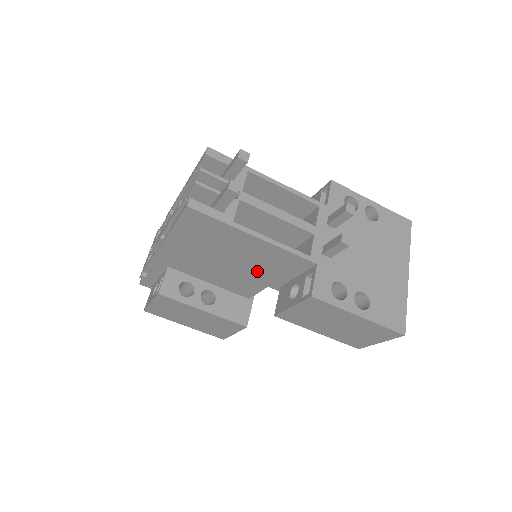
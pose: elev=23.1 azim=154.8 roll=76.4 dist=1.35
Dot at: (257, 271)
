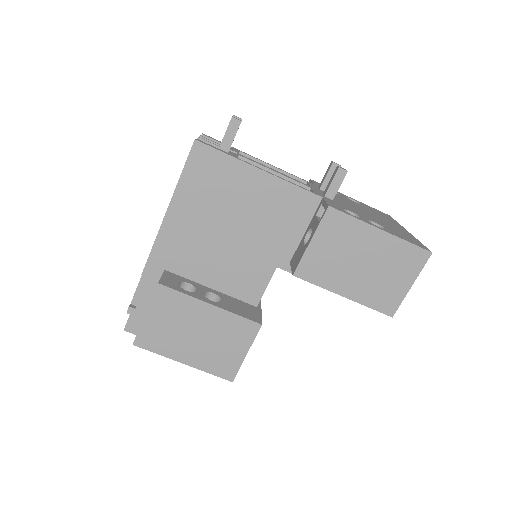
Dot at: (264, 238)
